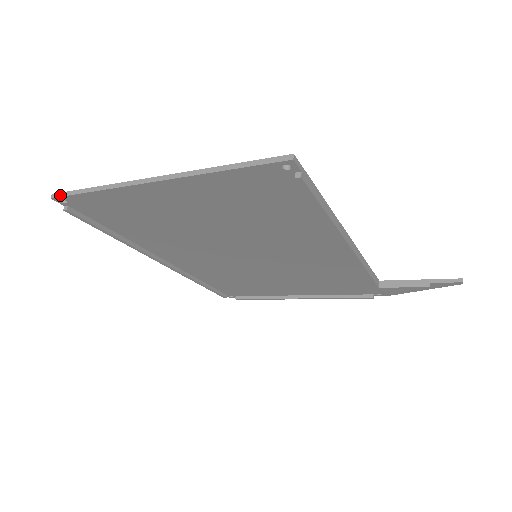
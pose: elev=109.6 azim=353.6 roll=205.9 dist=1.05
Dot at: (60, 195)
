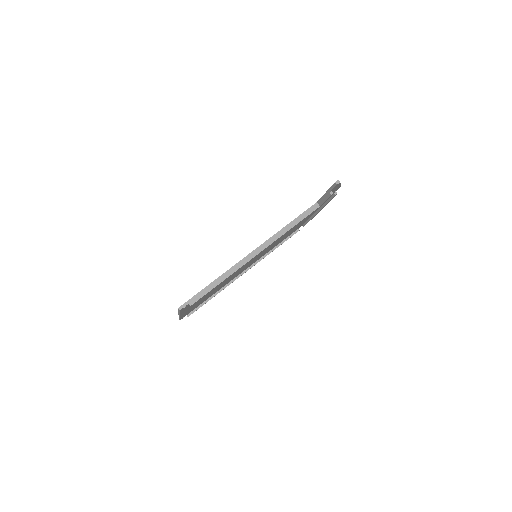
Dot at: (179, 319)
